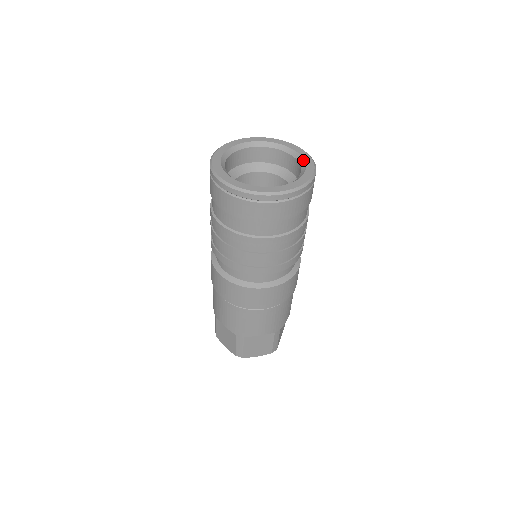
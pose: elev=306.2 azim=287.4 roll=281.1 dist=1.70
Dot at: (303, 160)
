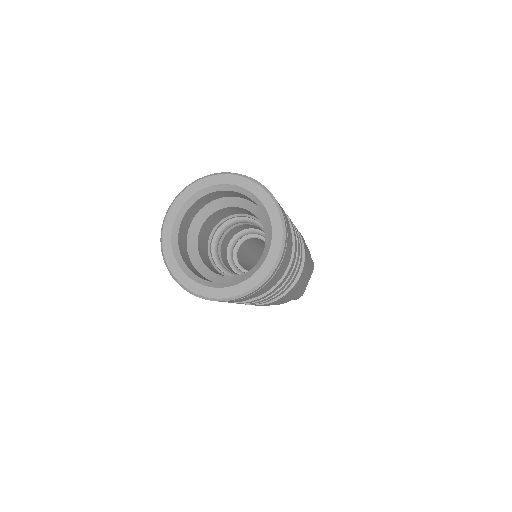
Dot at: (240, 188)
